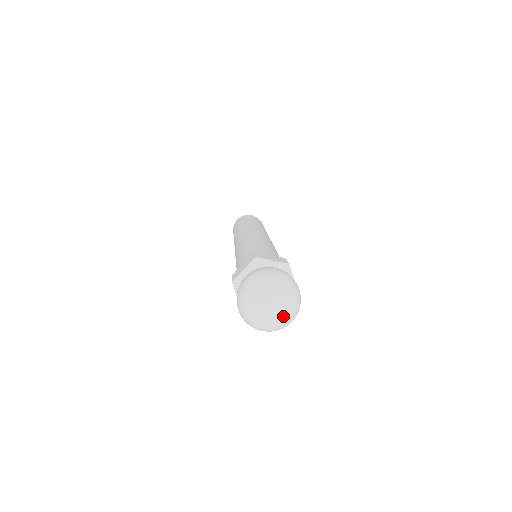
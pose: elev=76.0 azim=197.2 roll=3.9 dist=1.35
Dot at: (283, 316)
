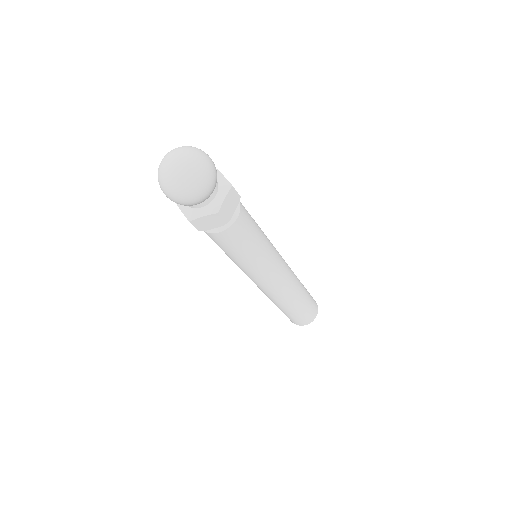
Dot at: (184, 160)
